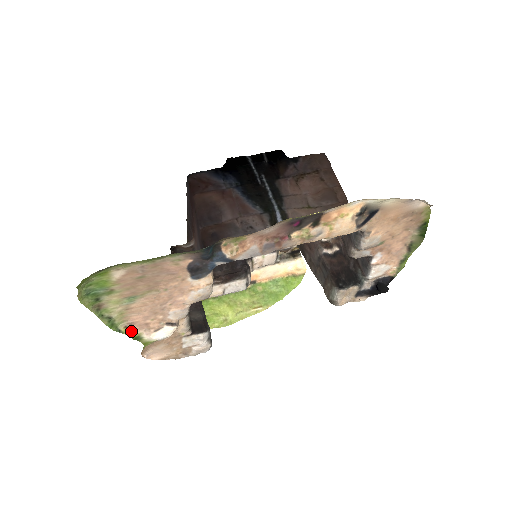
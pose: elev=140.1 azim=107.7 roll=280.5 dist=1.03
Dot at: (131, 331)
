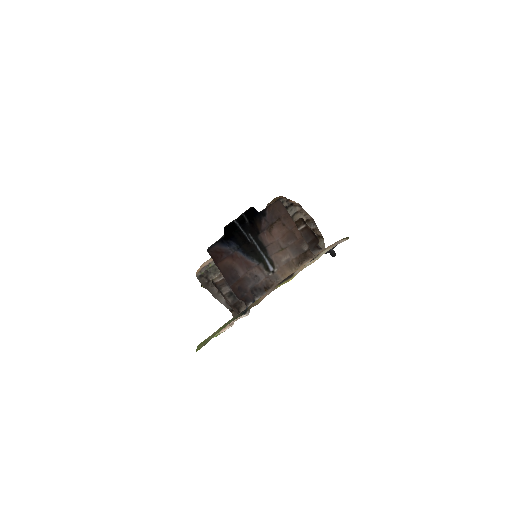
Dot at: occluded
